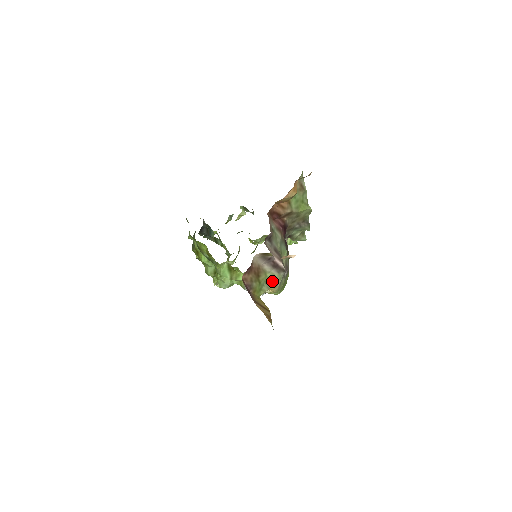
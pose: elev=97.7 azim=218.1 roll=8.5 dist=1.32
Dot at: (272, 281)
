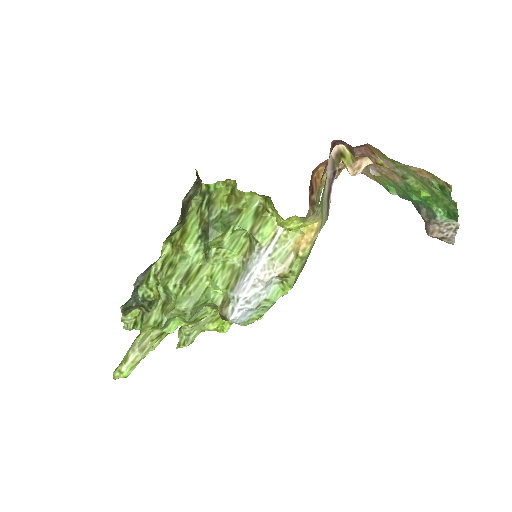
Dot at: (322, 211)
